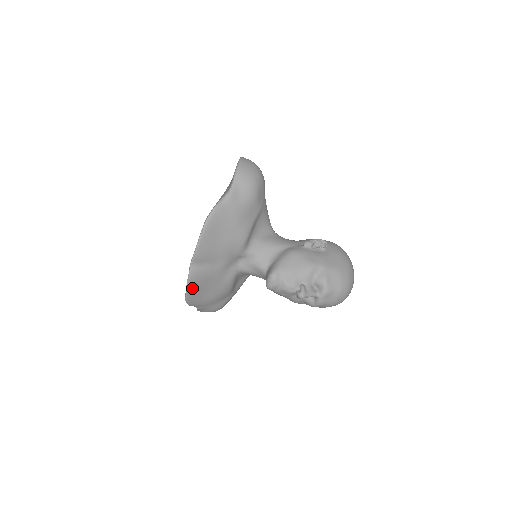
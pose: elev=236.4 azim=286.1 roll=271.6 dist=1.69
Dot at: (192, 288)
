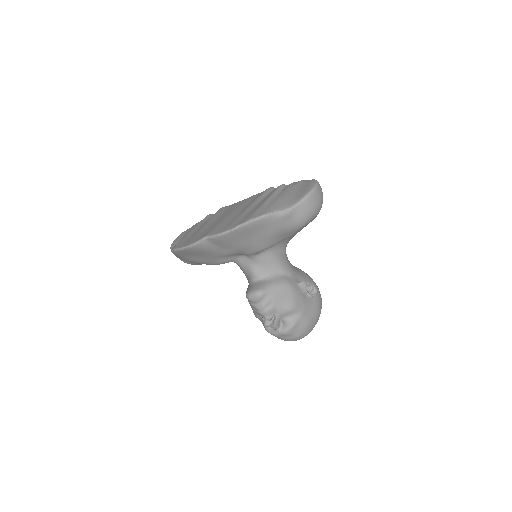
Dot at: (188, 250)
